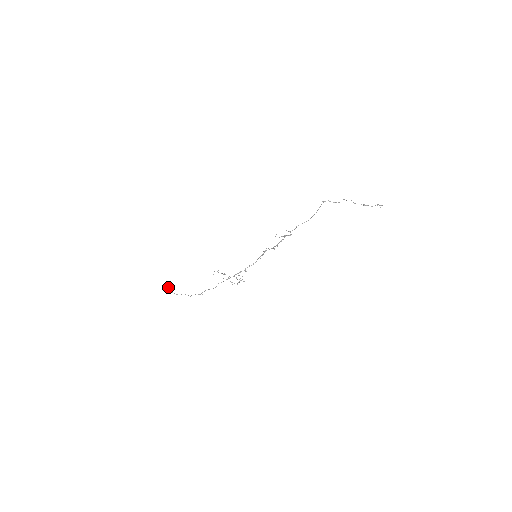
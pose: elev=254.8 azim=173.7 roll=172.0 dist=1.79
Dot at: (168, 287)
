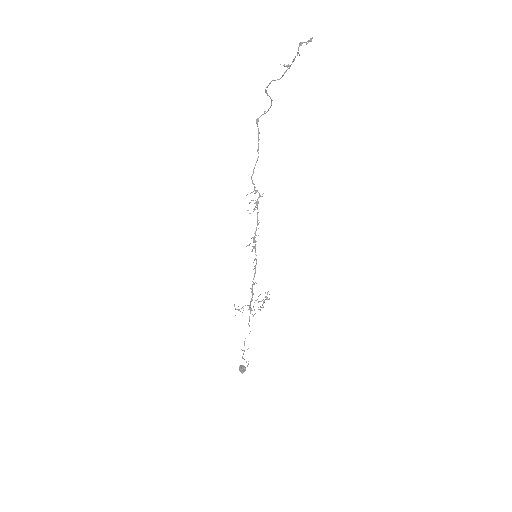
Dot at: (240, 366)
